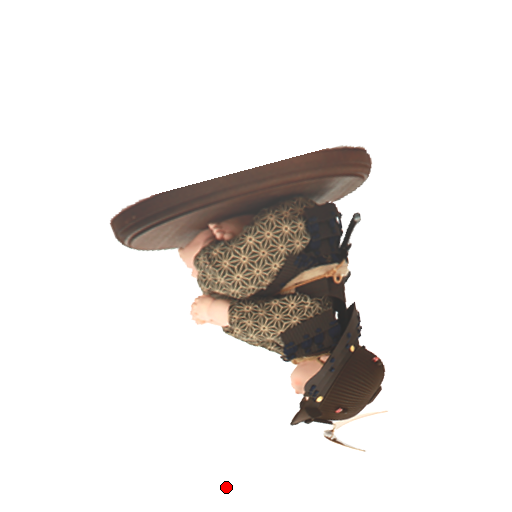
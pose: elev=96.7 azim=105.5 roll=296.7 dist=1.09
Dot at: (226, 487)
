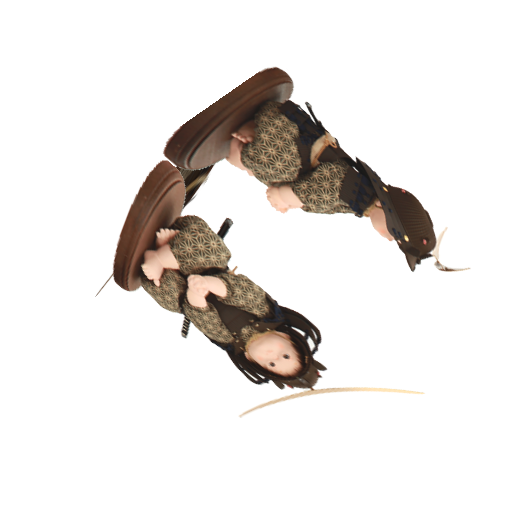
Dot at: (433, 369)
